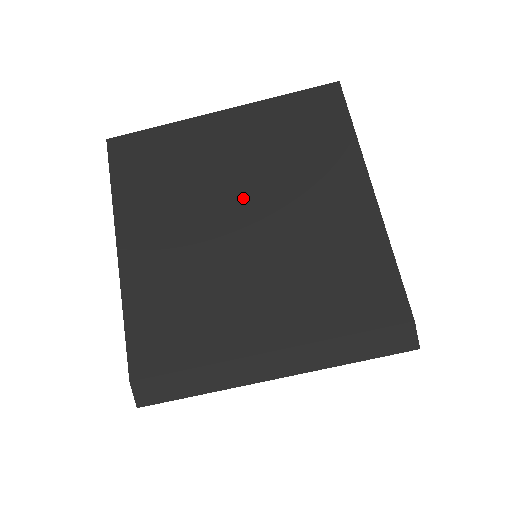
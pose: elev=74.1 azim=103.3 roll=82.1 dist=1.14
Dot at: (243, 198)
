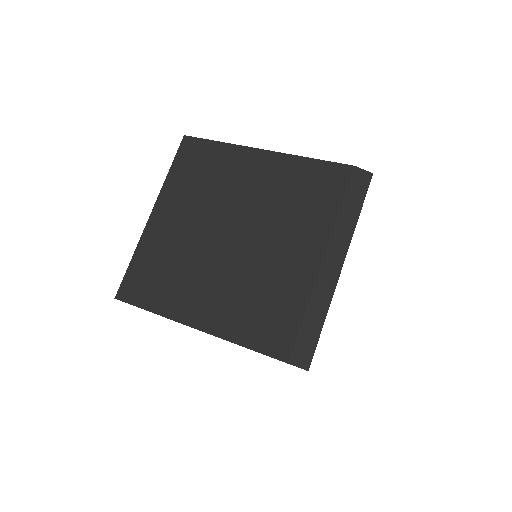
Dot at: (216, 228)
